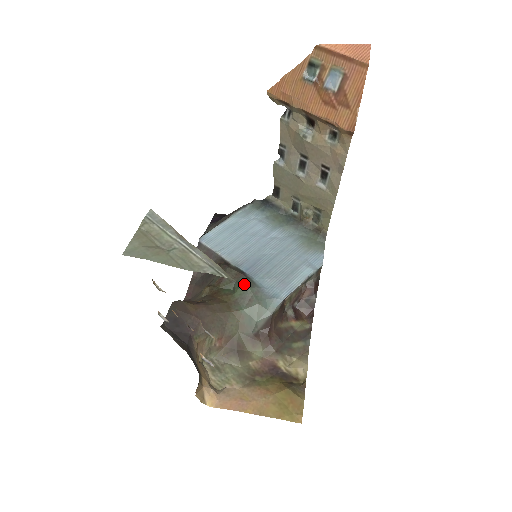
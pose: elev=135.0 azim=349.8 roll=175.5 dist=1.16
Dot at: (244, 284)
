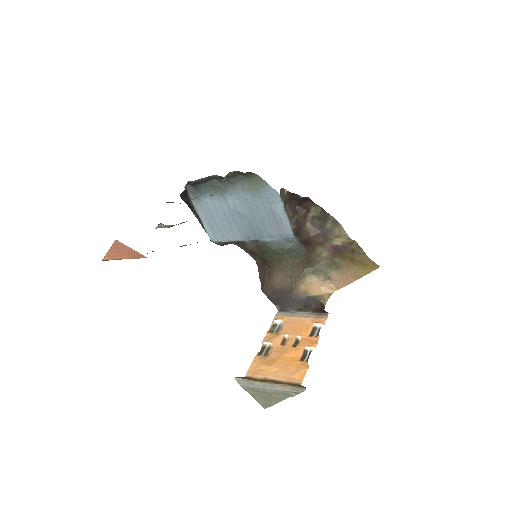
Dot at: (268, 249)
